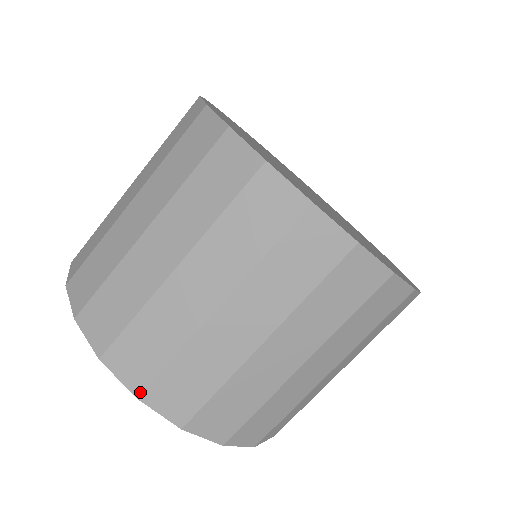
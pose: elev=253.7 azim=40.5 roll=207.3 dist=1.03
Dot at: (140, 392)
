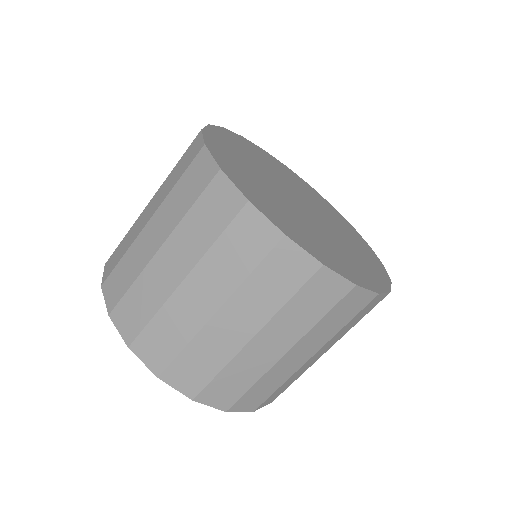
Dot at: (255, 409)
